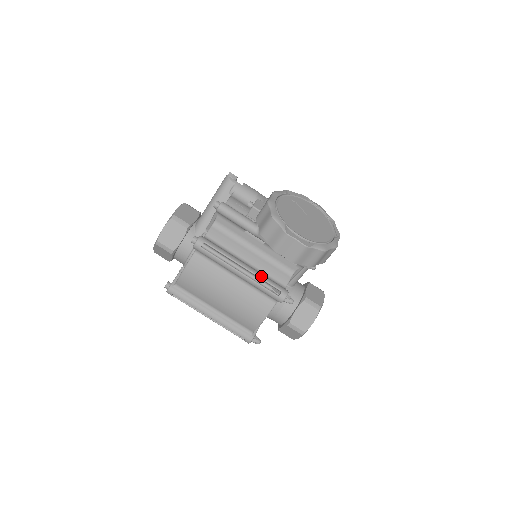
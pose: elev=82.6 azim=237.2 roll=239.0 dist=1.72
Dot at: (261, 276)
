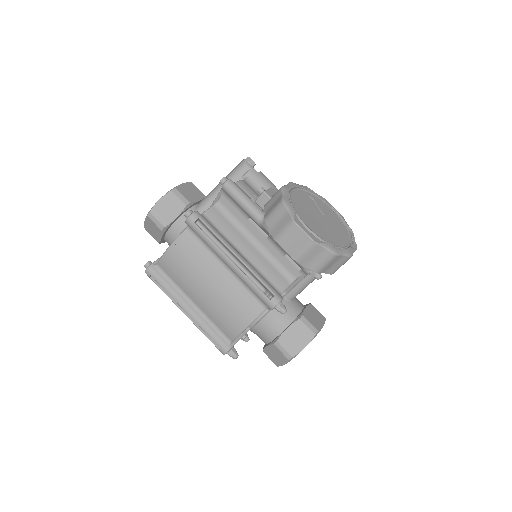
Dot at: (255, 272)
